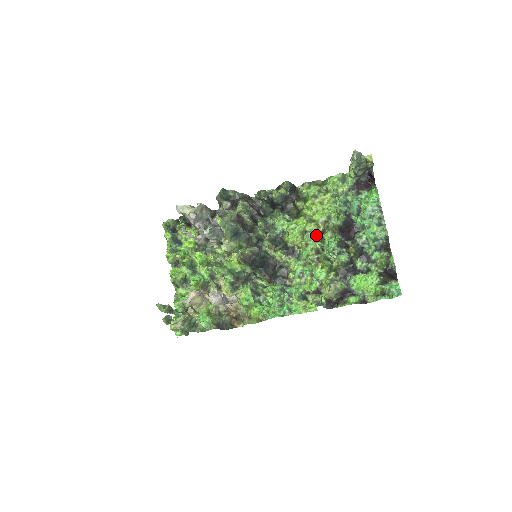
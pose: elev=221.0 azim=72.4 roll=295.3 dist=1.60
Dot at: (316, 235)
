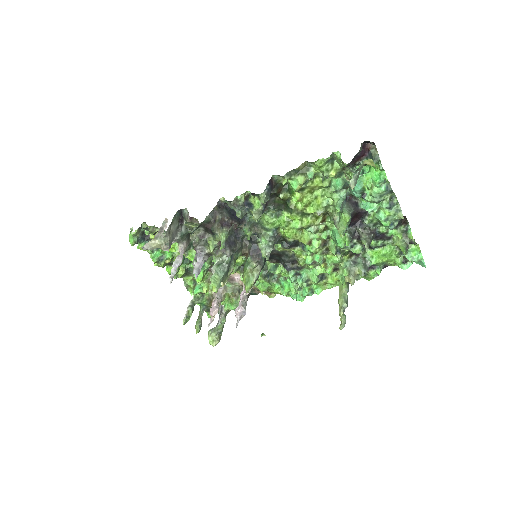
Dot at: (317, 228)
